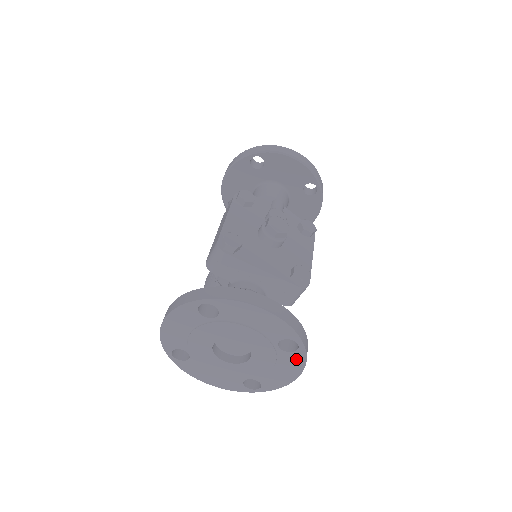
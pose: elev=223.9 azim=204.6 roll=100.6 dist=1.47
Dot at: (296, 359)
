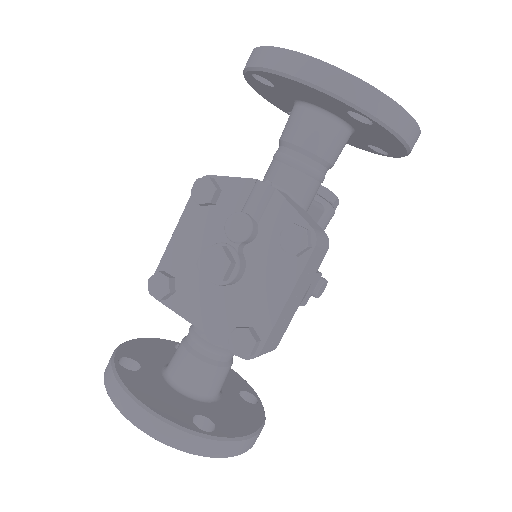
Dot at: occluded
